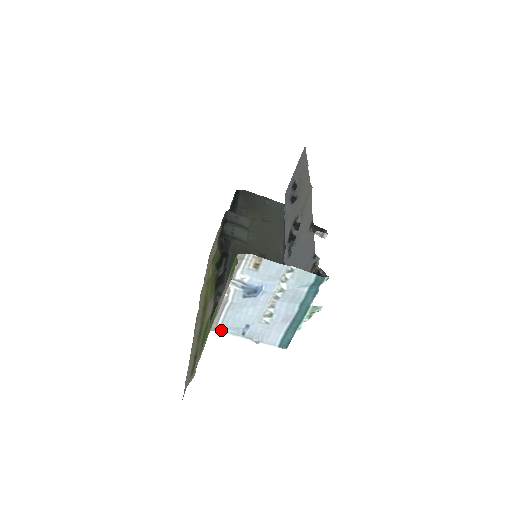
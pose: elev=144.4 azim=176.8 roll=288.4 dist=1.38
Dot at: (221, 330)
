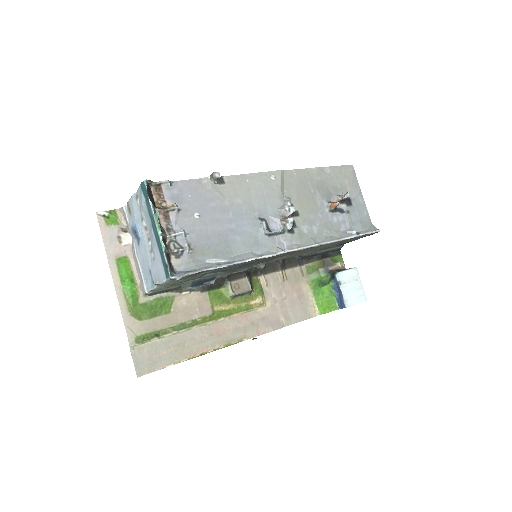
Dot at: (148, 289)
